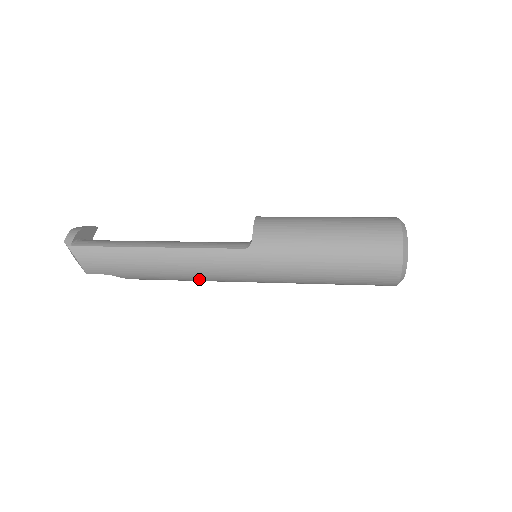
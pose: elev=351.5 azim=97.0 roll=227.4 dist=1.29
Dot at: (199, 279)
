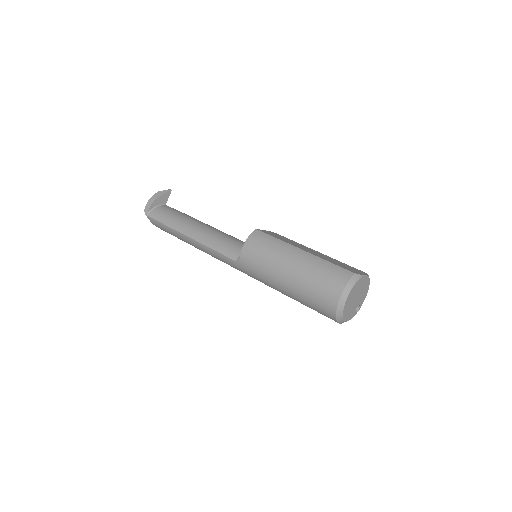
Dot at: occluded
